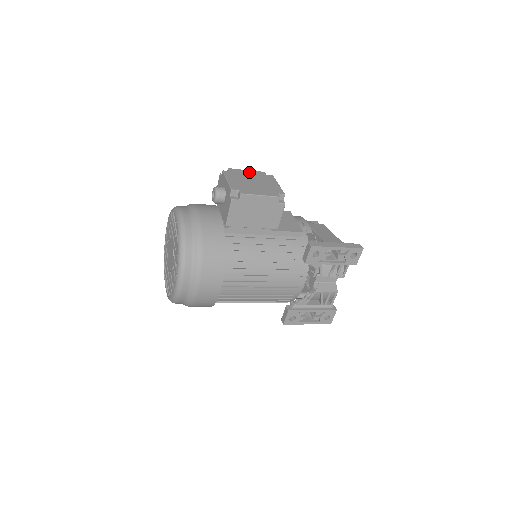
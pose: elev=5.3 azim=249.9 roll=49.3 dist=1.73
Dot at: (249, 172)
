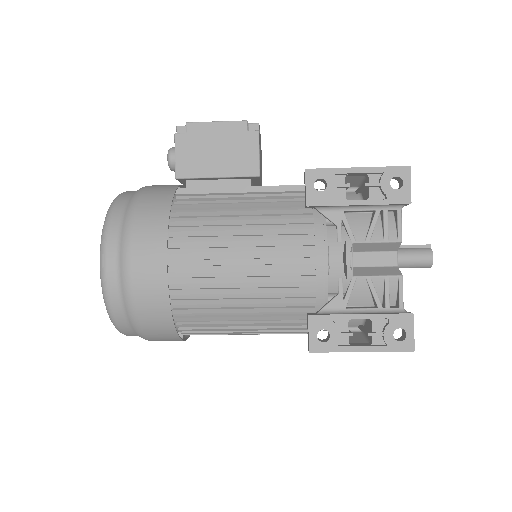
Dot at: occluded
